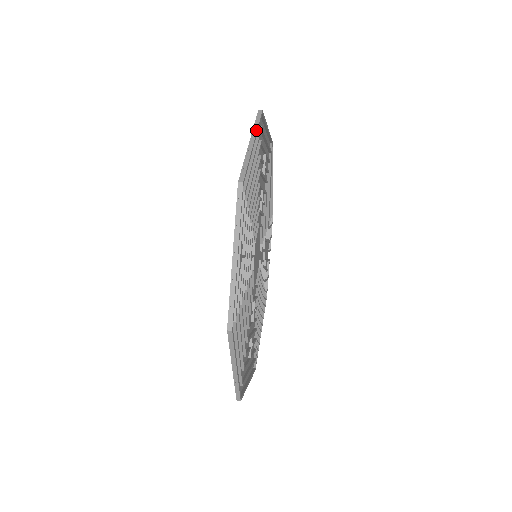
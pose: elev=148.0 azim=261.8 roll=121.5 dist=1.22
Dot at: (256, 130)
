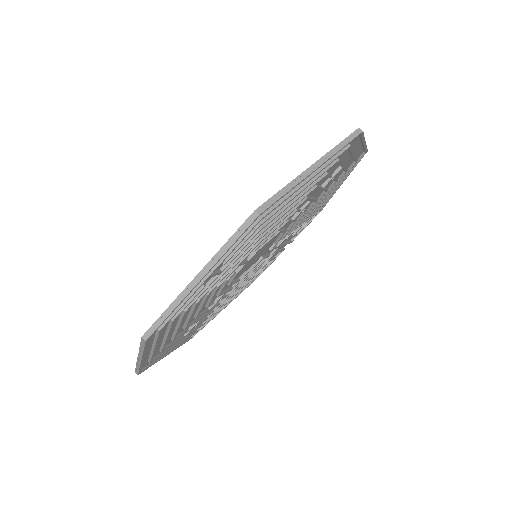
Dot at: (333, 153)
